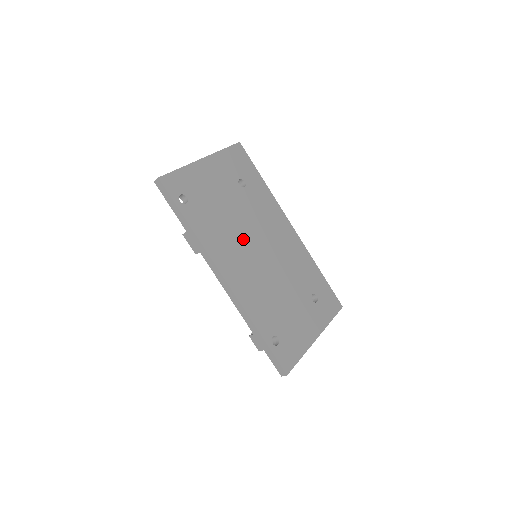
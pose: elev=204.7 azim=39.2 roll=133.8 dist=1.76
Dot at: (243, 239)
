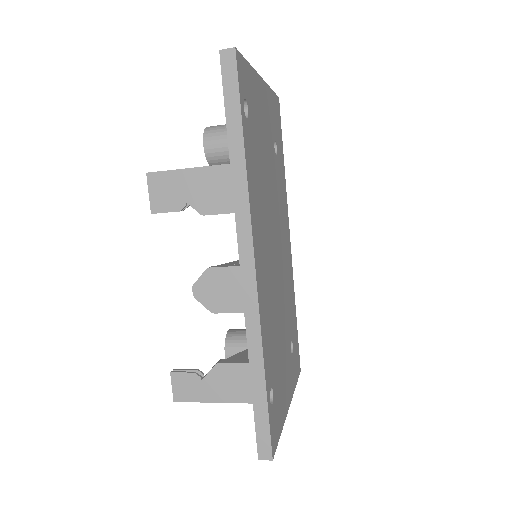
Dot at: (269, 221)
